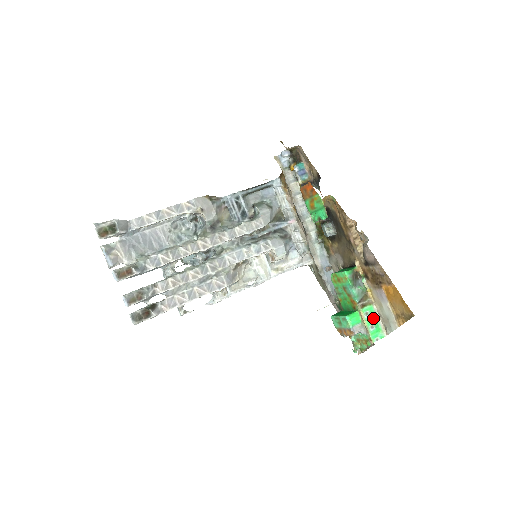
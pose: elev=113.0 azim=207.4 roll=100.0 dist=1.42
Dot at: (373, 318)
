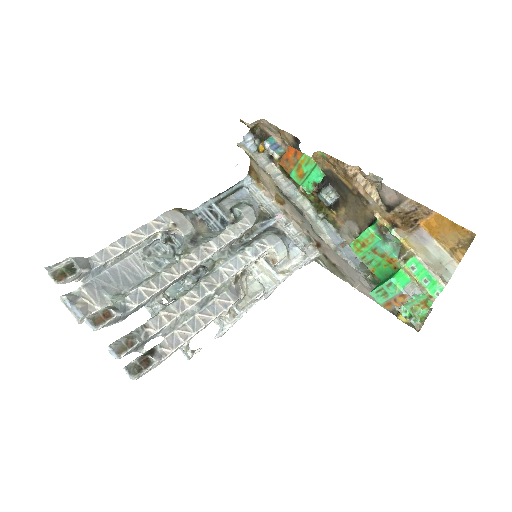
Dot at: (422, 271)
